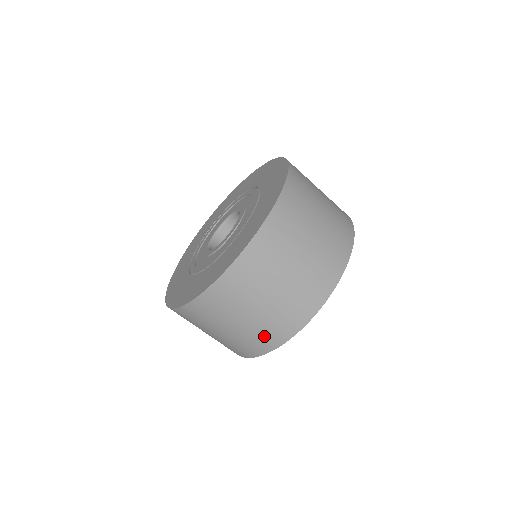
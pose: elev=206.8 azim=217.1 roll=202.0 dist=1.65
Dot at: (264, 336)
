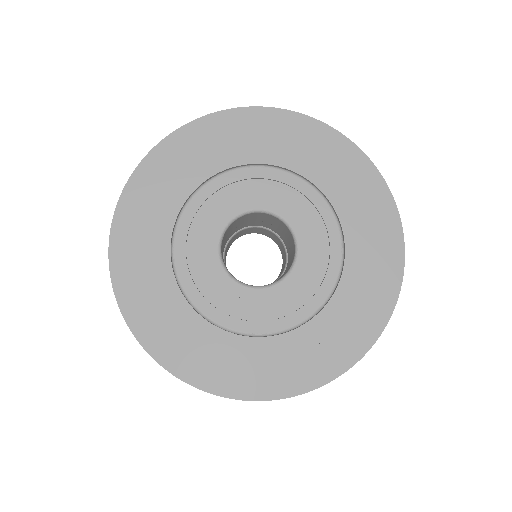
Dot at: occluded
